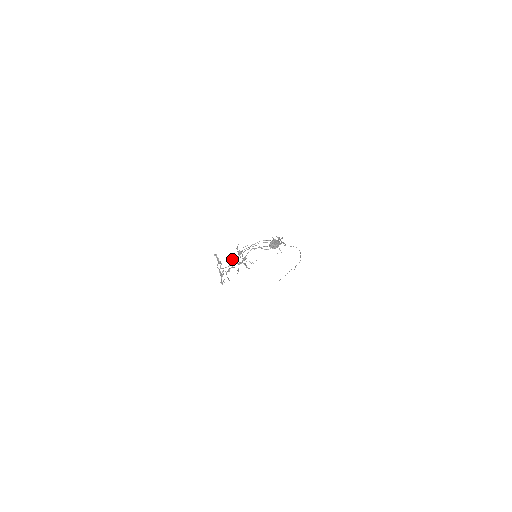
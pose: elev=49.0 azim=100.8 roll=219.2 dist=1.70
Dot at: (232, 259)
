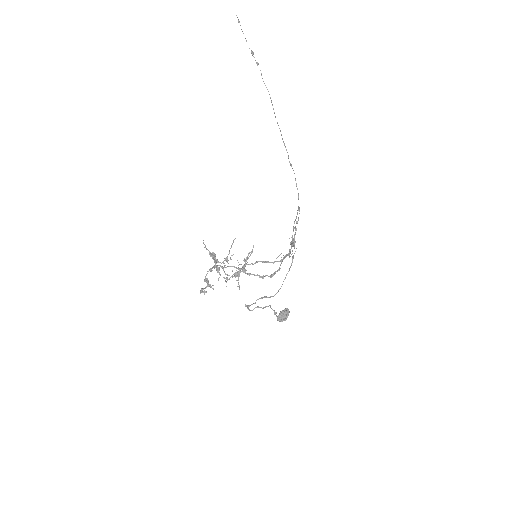
Dot at: occluded
